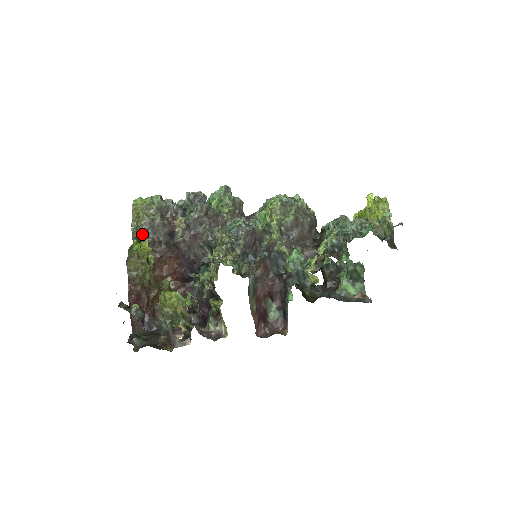
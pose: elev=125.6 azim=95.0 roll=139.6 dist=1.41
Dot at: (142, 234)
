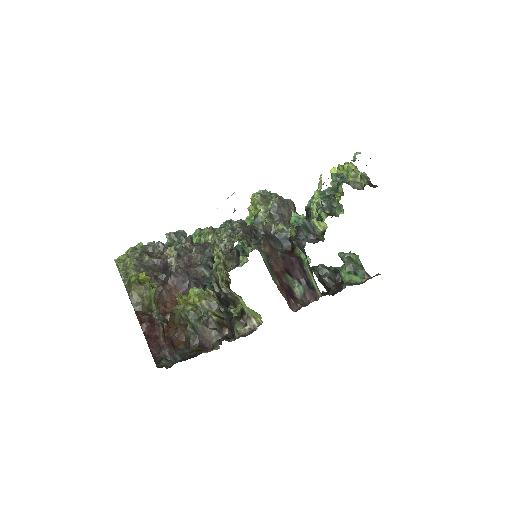
Dot at: occluded
